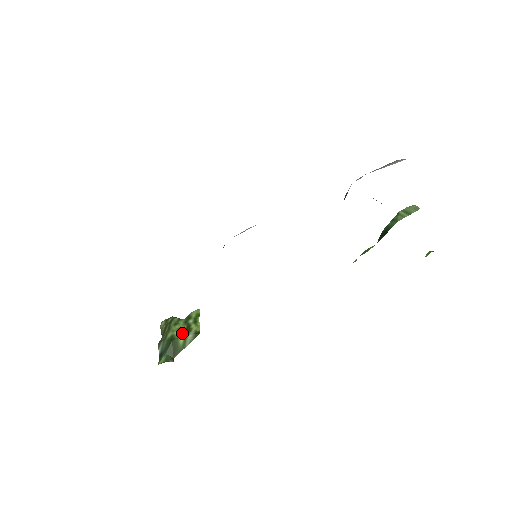
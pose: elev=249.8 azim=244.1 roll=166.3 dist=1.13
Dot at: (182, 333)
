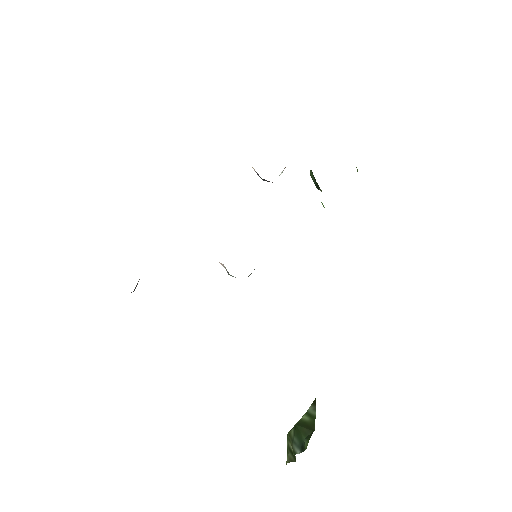
Dot at: occluded
